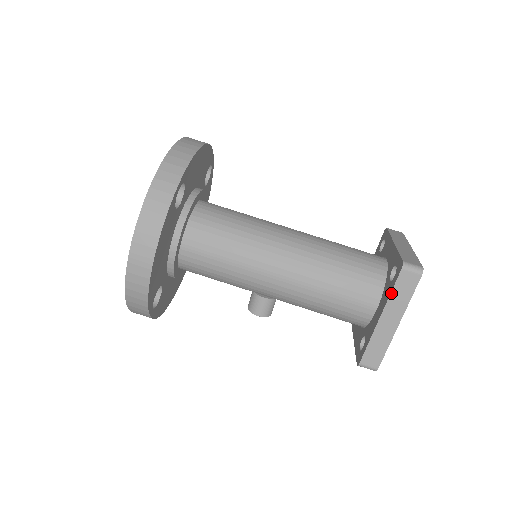
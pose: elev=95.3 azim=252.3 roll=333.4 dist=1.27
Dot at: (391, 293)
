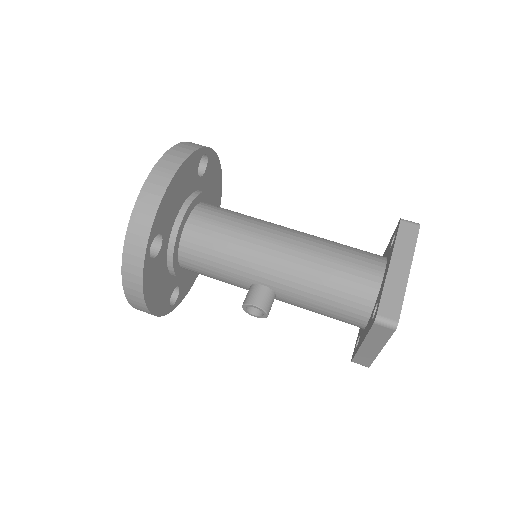
Dot at: (395, 241)
